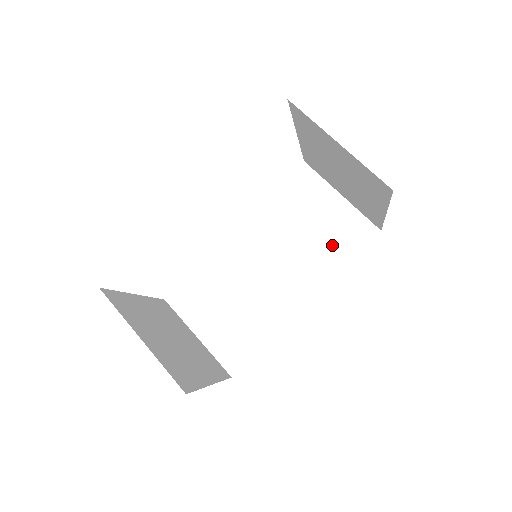
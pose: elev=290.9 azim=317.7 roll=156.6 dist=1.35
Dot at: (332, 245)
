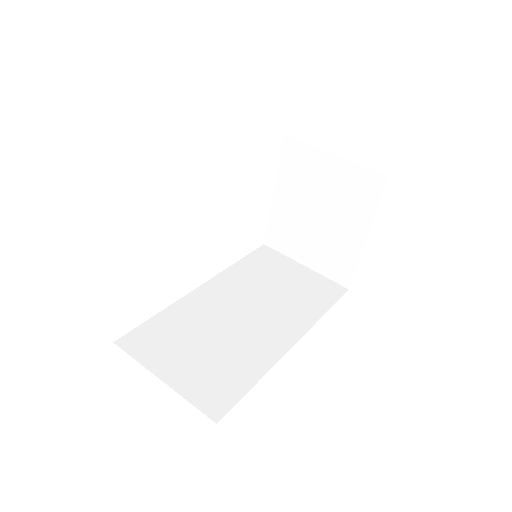
Dot at: (307, 298)
